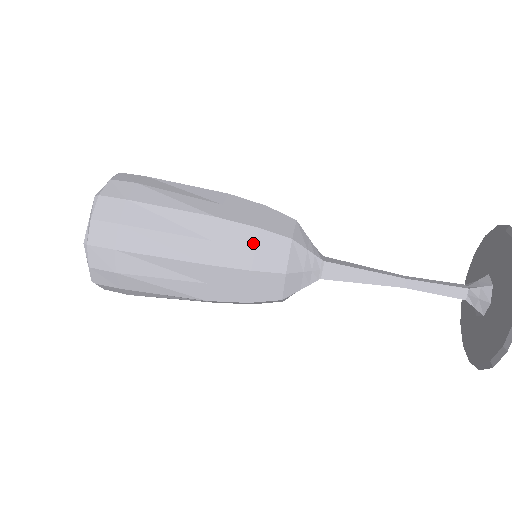
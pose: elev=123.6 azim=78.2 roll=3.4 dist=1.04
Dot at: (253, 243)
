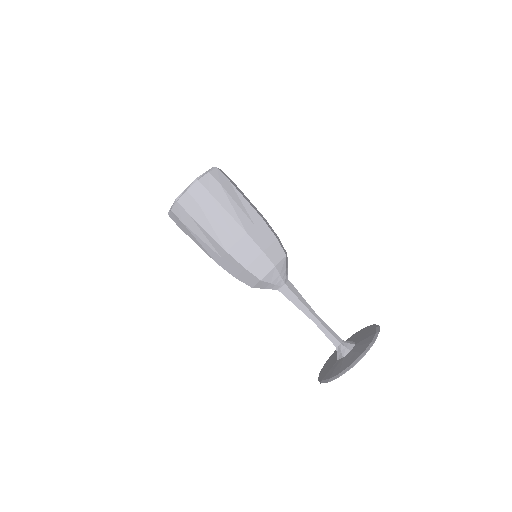
Dot at: (255, 257)
